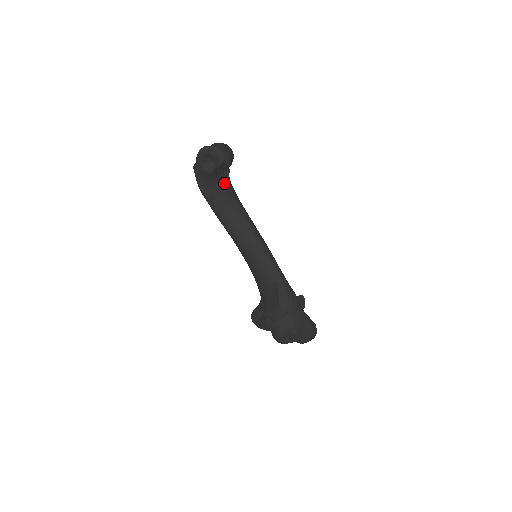
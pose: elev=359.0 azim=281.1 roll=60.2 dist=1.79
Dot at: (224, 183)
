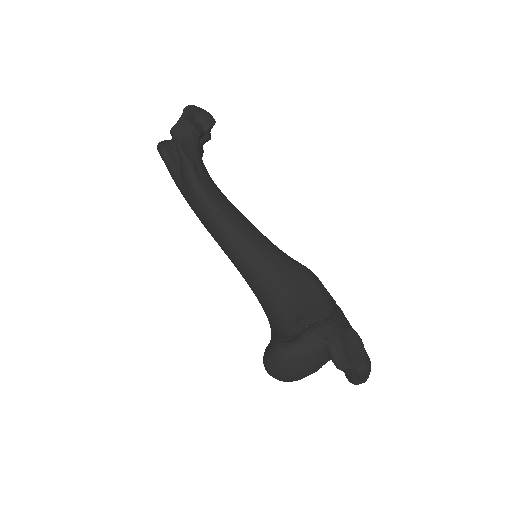
Dot at: occluded
